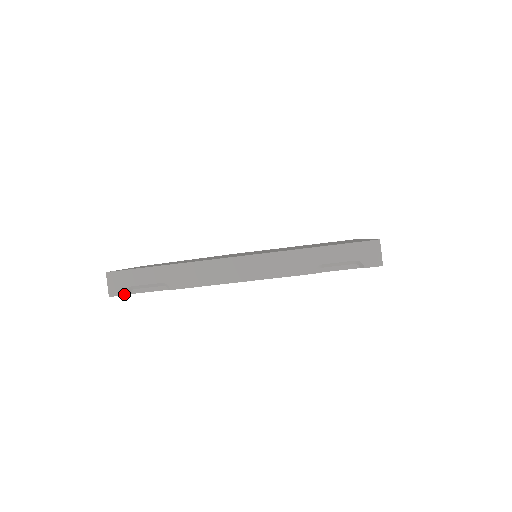
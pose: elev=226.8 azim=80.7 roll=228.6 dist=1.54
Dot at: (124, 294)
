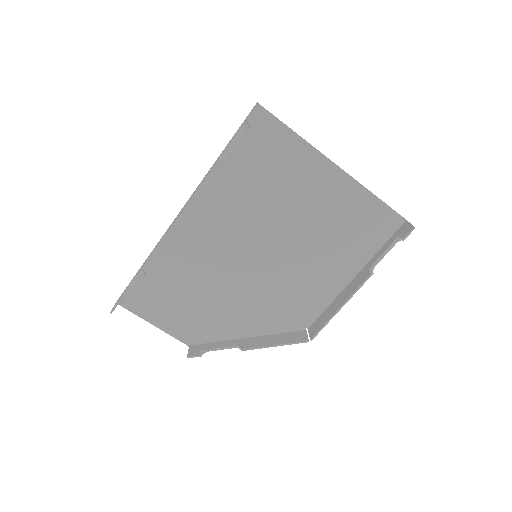
Dot at: (118, 302)
